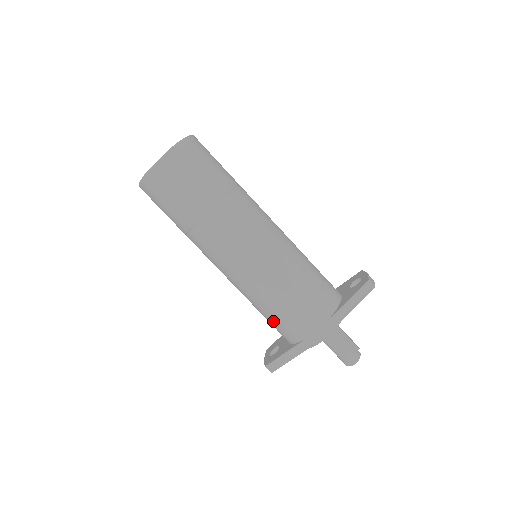
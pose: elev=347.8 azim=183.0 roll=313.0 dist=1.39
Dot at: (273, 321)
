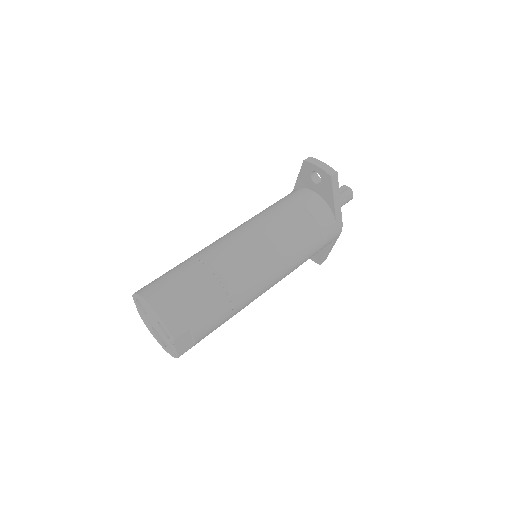
Dot at: occluded
